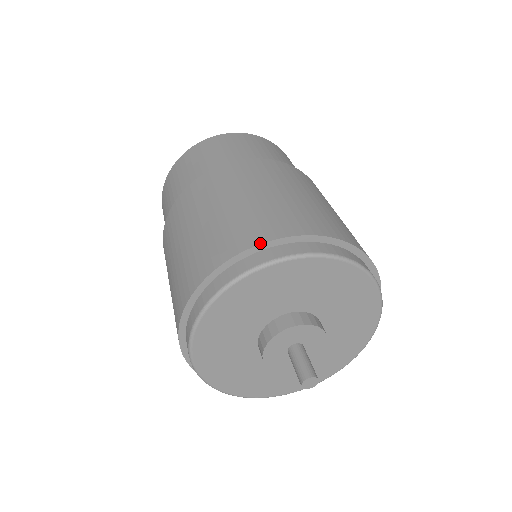
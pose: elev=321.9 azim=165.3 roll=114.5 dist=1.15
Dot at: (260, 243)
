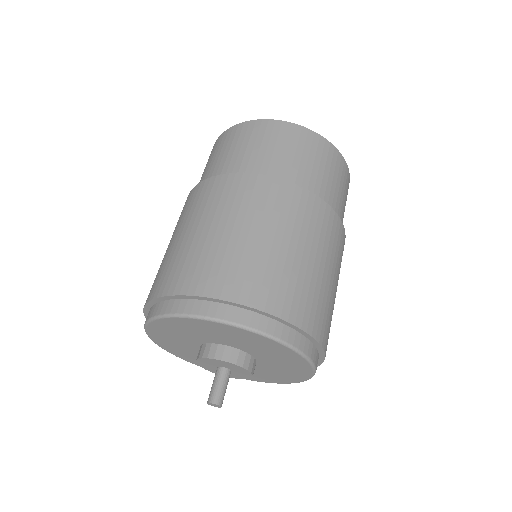
Dot at: (283, 318)
